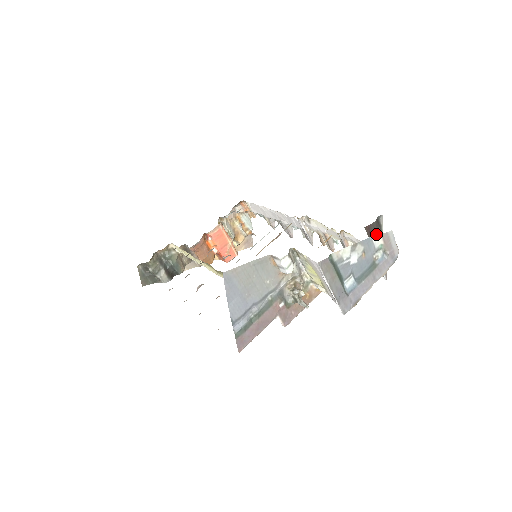
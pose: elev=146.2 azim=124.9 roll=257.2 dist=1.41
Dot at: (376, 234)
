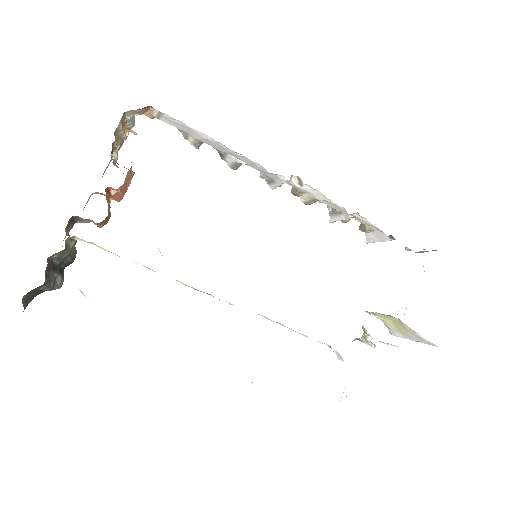
Dot at: occluded
